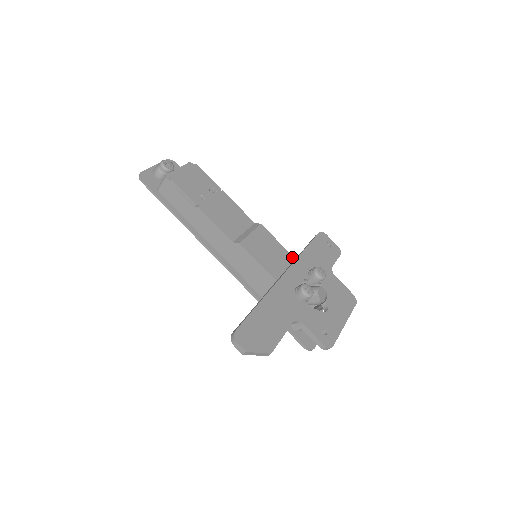
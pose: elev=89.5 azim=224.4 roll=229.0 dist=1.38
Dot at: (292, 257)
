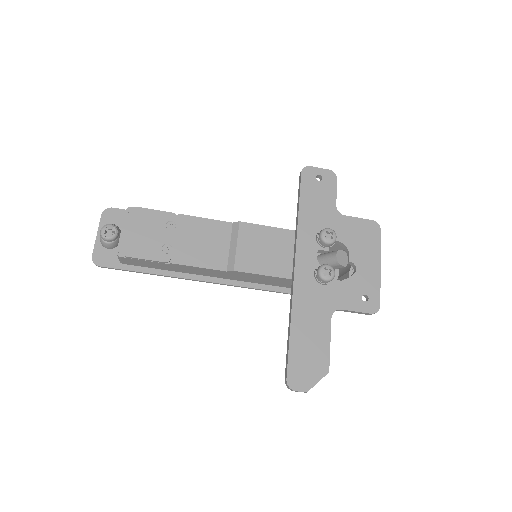
Dot at: (291, 232)
